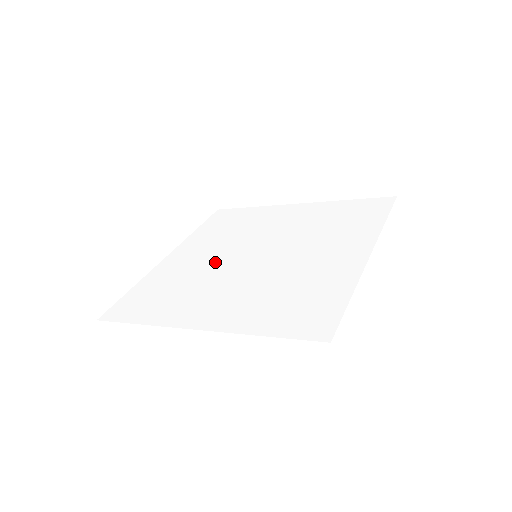
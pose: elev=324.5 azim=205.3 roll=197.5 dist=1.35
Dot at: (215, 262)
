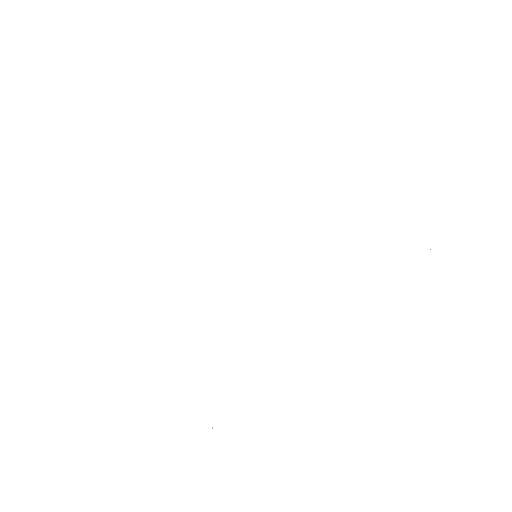
Dot at: (228, 244)
